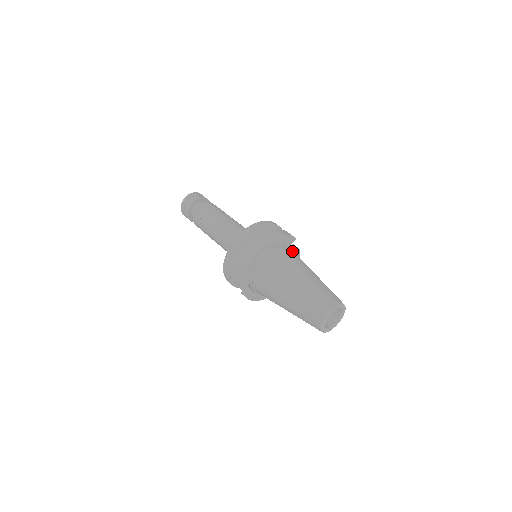
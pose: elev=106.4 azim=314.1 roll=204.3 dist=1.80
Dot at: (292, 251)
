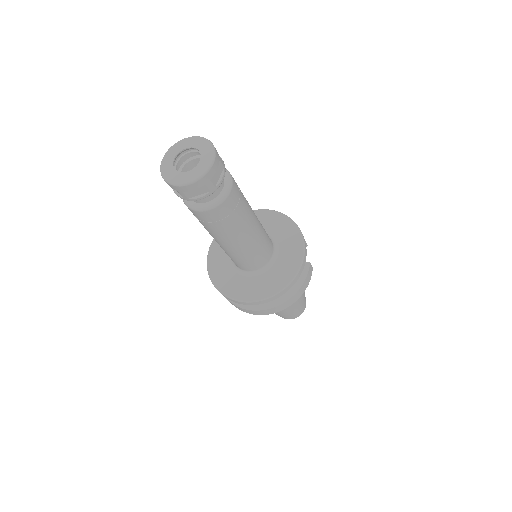
Dot at: occluded
